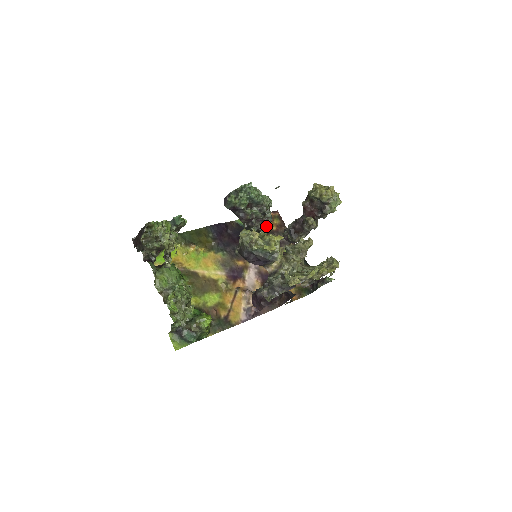
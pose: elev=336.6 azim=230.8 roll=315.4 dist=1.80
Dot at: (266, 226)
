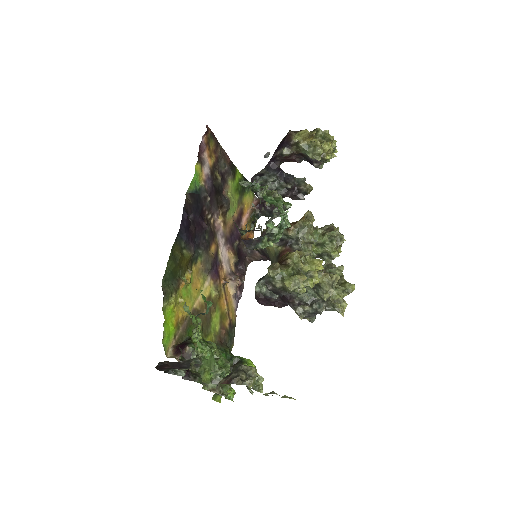
Dot at: (258, 212)
